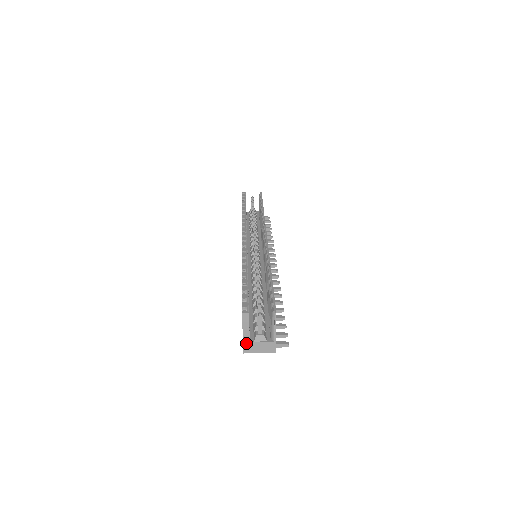
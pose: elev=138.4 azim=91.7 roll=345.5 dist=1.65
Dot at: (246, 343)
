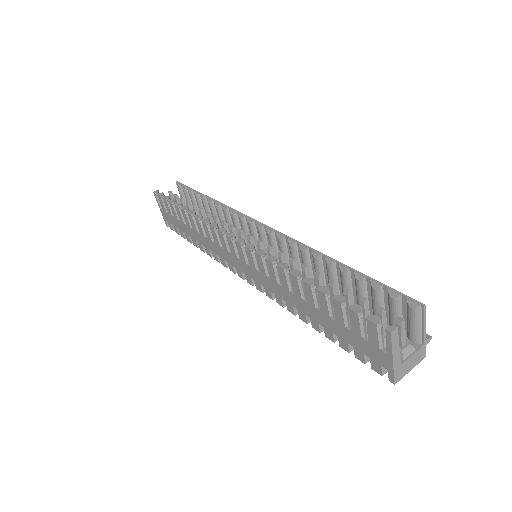
Dot at: (397, 369)
